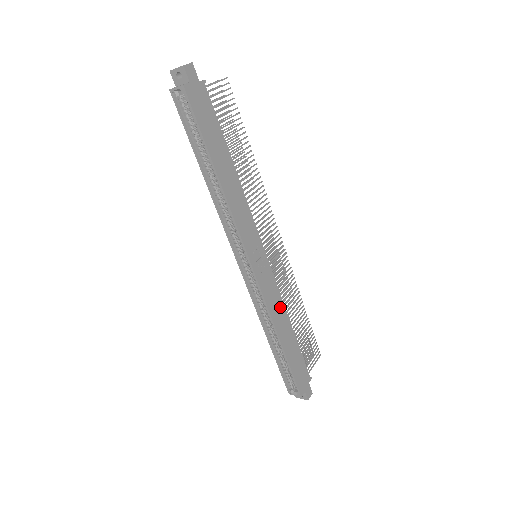
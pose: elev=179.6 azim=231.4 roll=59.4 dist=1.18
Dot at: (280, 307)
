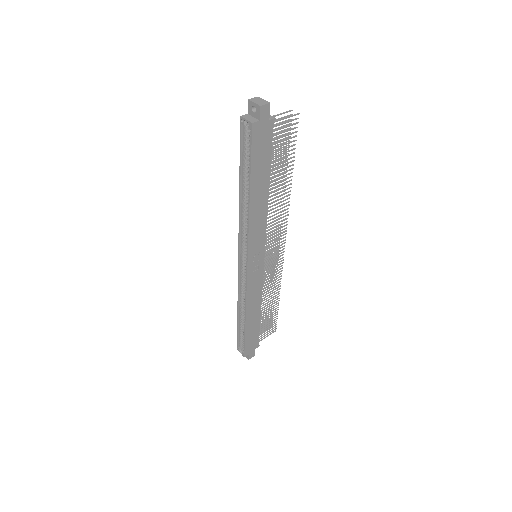
Dot at: (257, 297)
